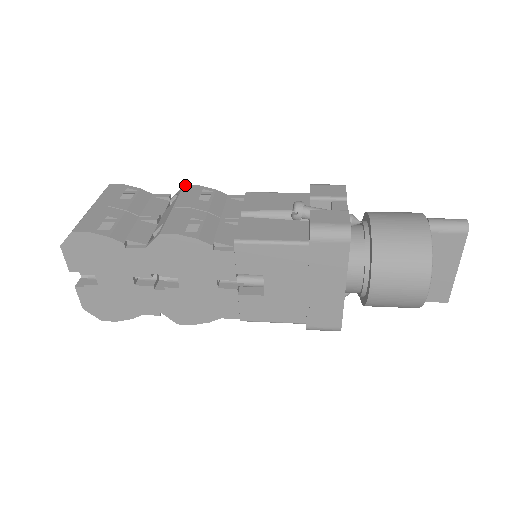
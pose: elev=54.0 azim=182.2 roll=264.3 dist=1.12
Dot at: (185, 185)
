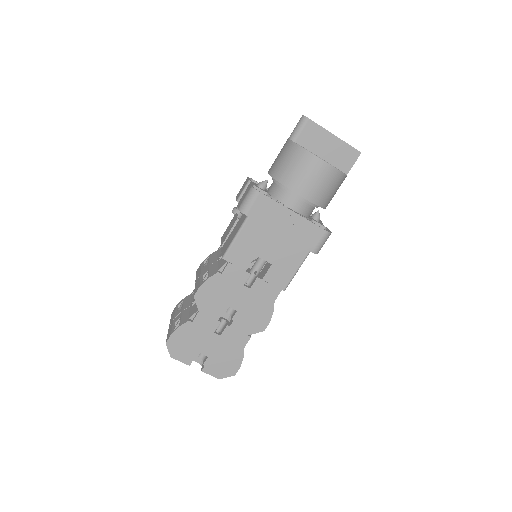
Dot at: (196, 271)
